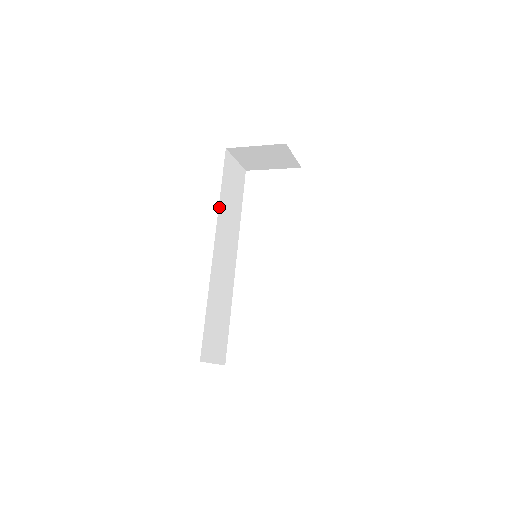
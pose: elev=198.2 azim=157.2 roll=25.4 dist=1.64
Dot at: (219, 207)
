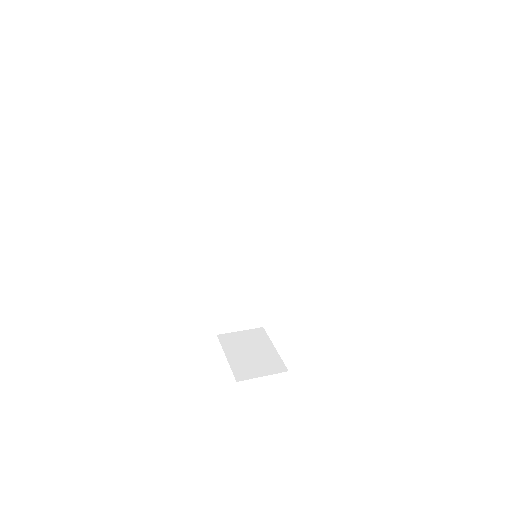
Dot at: (220, 196)
